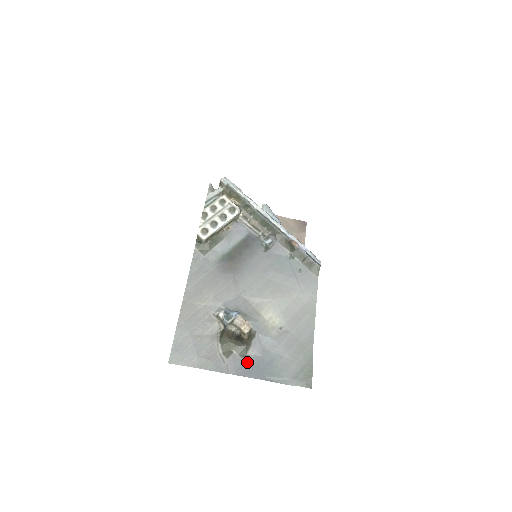
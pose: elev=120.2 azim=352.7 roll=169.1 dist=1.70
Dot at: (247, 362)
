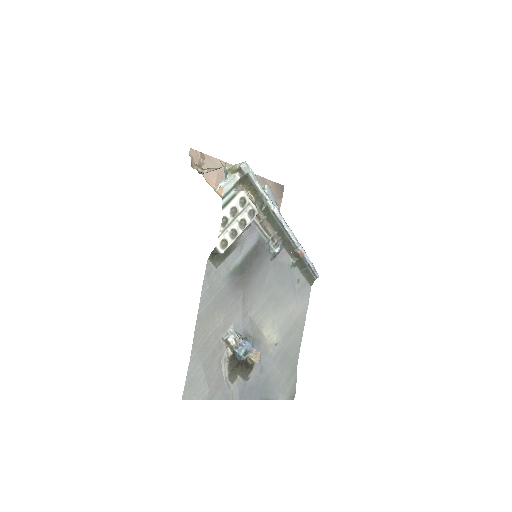
Dot at: (248, 384)
